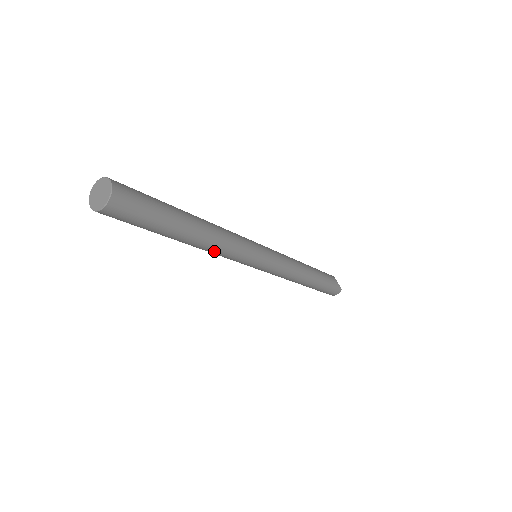
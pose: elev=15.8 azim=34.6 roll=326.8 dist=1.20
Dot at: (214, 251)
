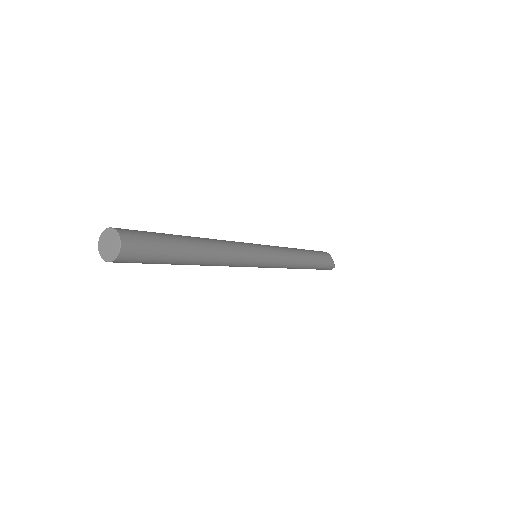
Dot at: (215, 265)
